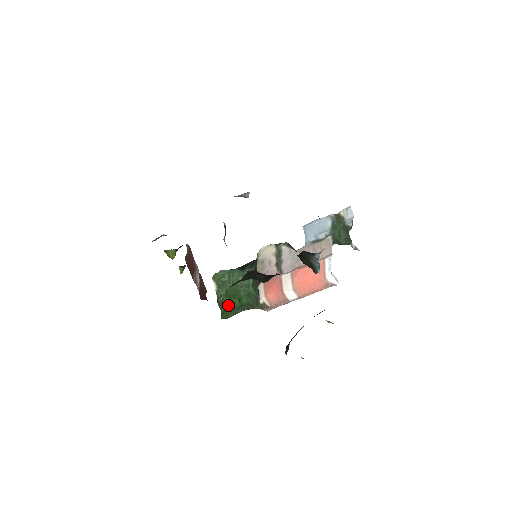
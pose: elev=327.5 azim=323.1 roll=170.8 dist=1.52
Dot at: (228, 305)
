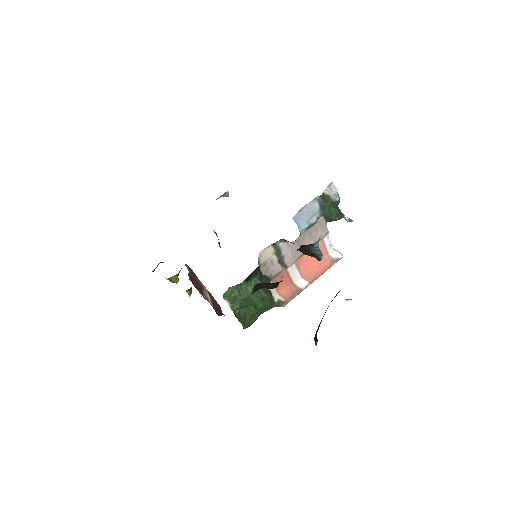
Dot at: (246, 315)
